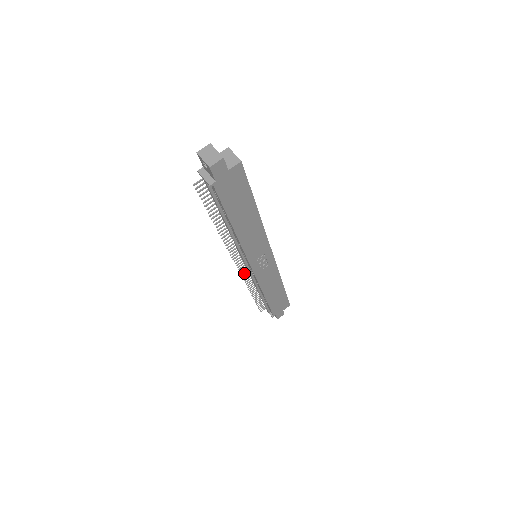
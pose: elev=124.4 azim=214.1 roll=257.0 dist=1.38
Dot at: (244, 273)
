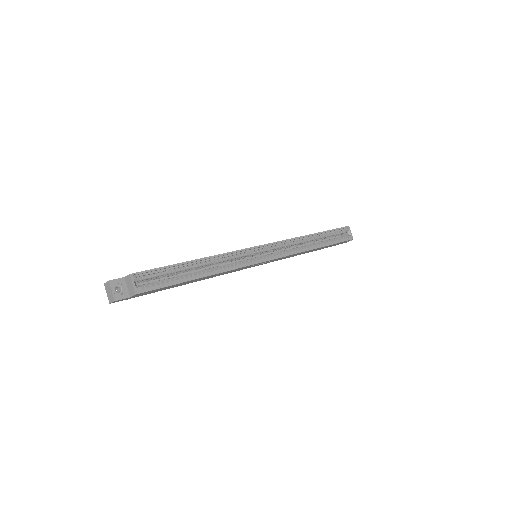
Dot at: occluded
